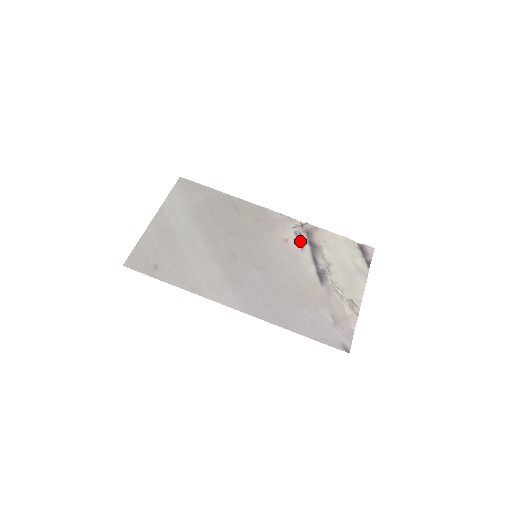
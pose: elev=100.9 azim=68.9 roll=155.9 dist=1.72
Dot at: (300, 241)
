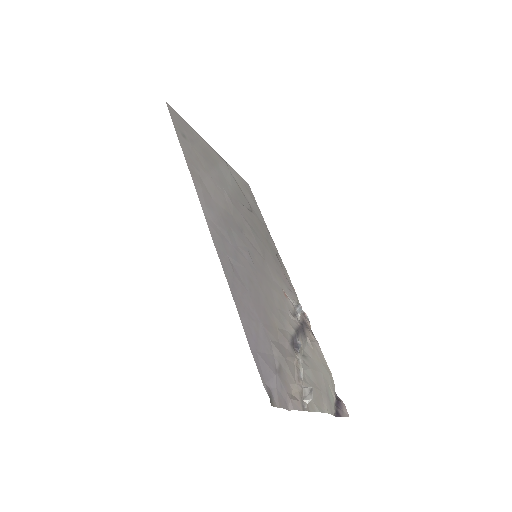
Dot at: (295, 312)
